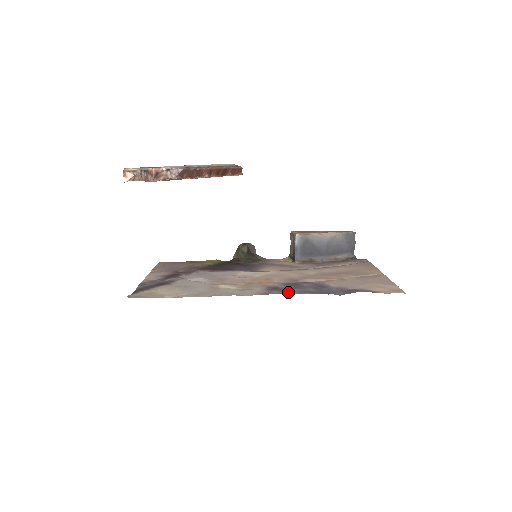
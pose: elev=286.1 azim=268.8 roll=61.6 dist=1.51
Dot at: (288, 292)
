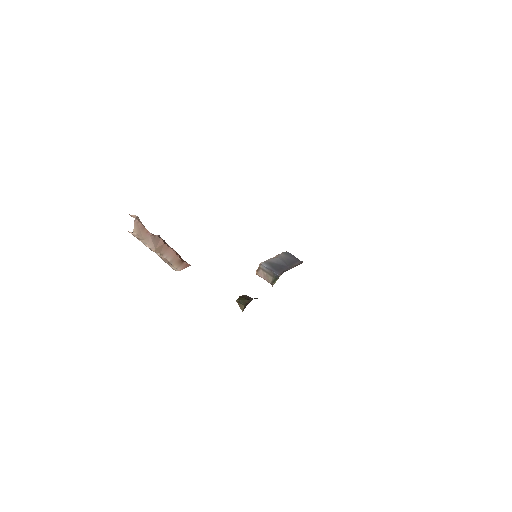
Dot at: occluded
